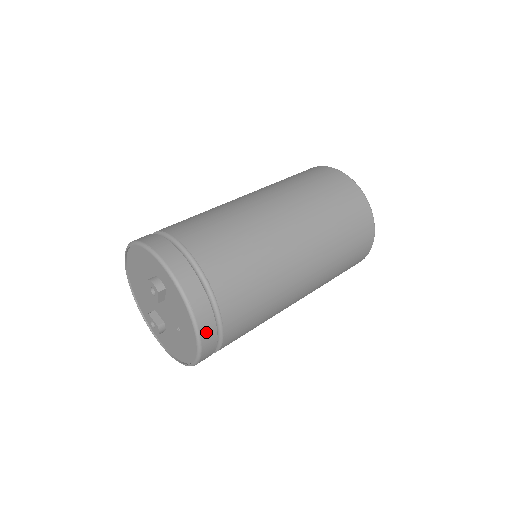
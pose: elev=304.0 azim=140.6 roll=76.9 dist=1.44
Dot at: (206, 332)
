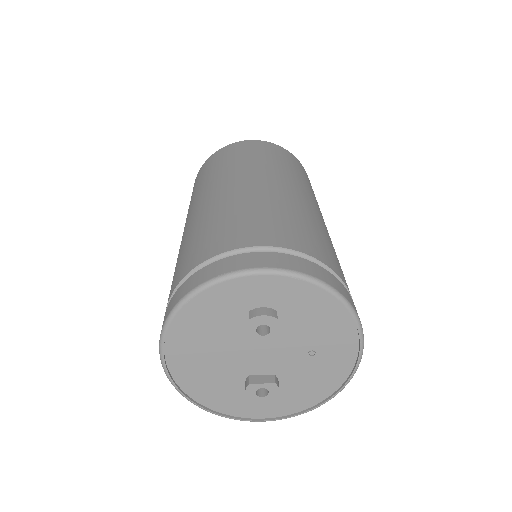
Dot at: occluded
